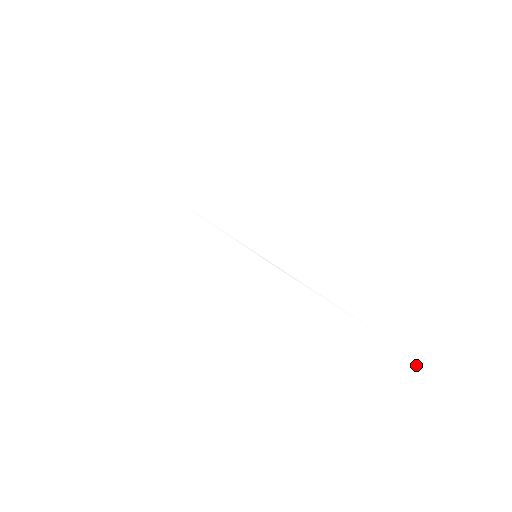
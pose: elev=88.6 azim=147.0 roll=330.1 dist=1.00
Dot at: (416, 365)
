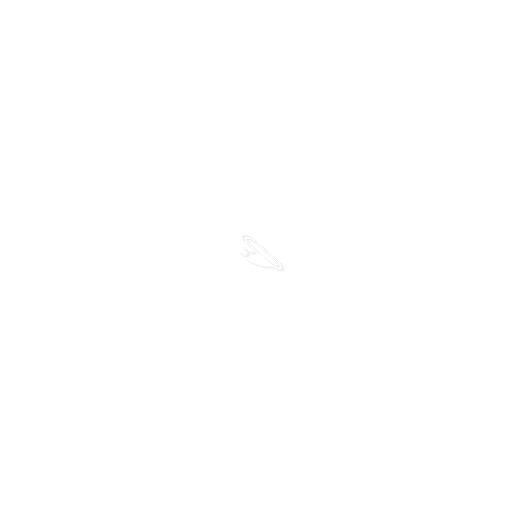
Dot at: (333, 390)
